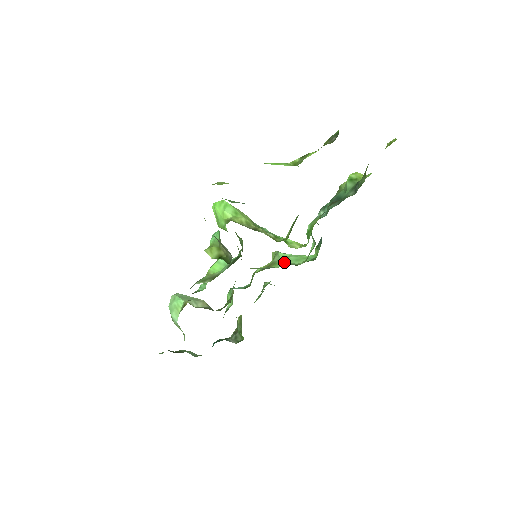
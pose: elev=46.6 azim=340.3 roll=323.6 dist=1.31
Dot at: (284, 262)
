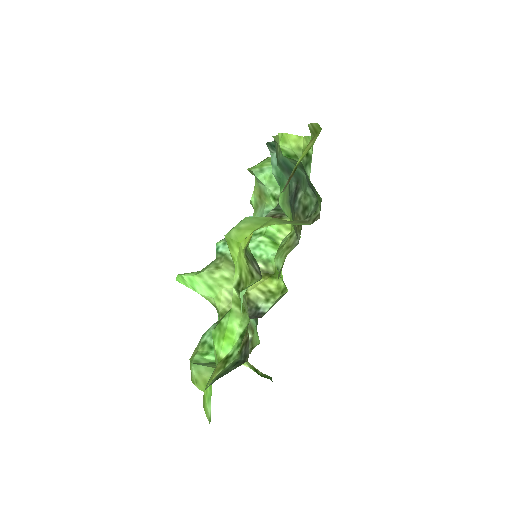
Dot at: (274, 194)
